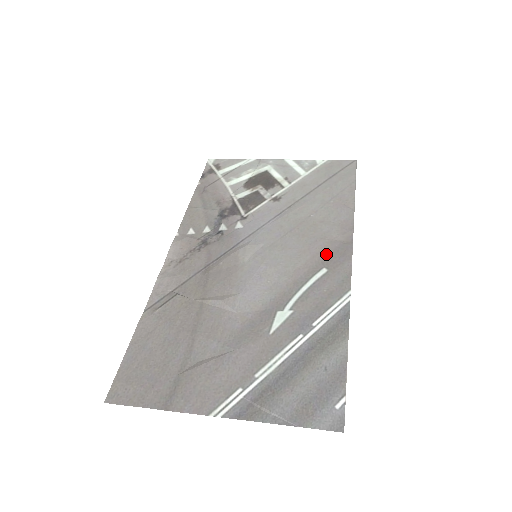
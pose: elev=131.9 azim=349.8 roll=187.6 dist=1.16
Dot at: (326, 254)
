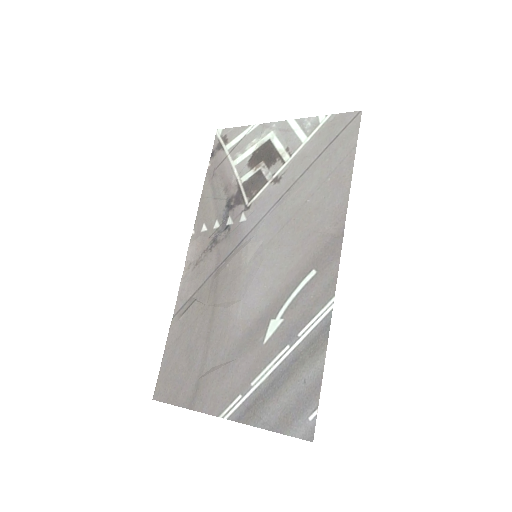
Dot at: (317, 252)
